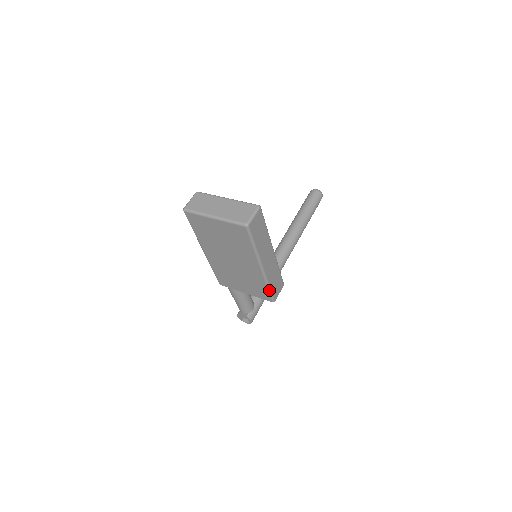
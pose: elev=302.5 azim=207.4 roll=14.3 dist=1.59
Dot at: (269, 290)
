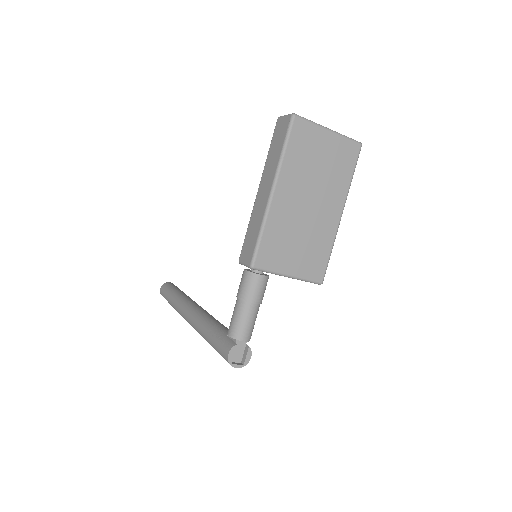
Dot at: (329, 257)
